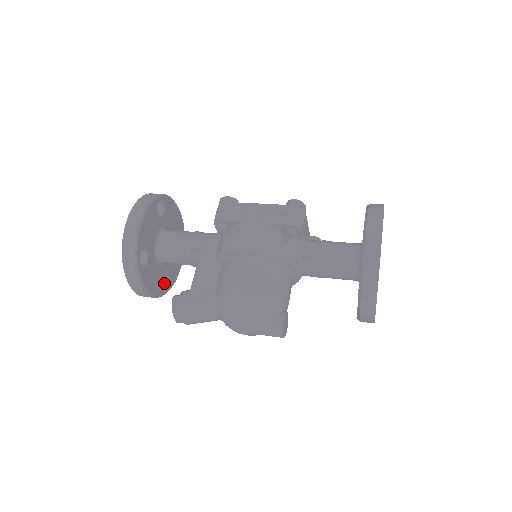
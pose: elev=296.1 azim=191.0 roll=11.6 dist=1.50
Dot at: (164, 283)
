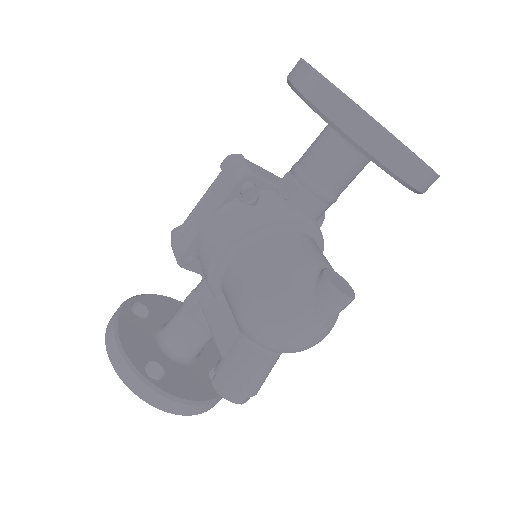
Dot at: occluded
